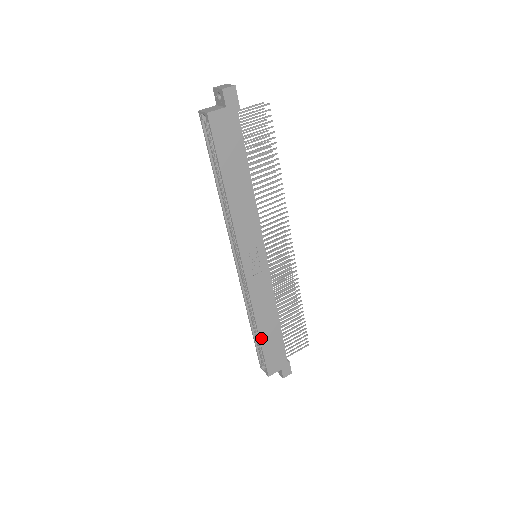
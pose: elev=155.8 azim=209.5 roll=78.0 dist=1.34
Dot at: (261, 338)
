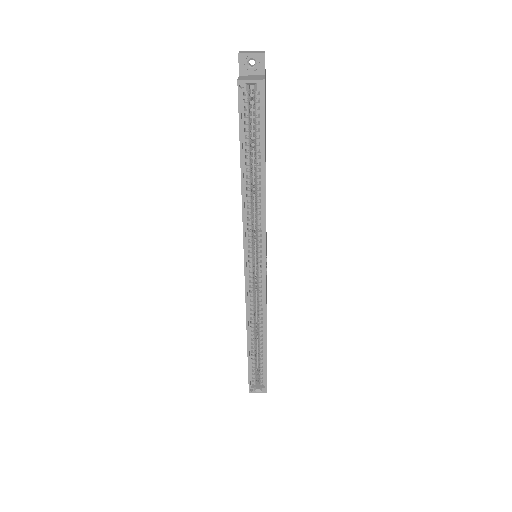
Dot at: (266, 349)
